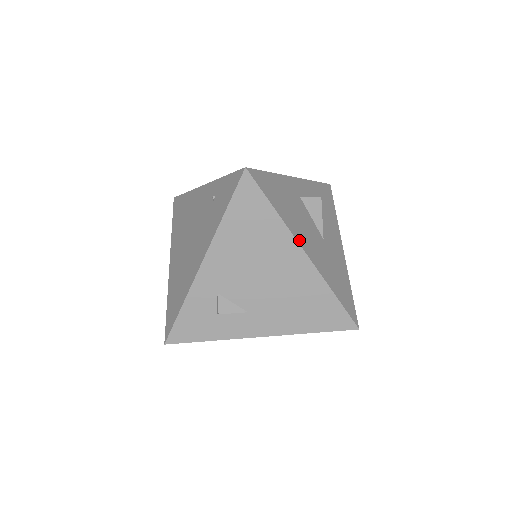
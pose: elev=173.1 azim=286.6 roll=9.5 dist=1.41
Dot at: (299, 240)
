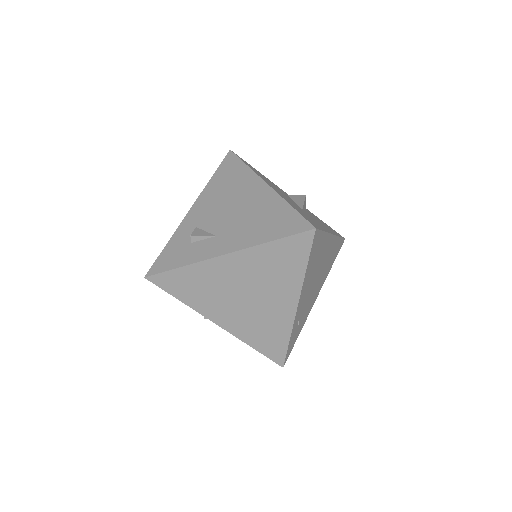
Dot at: (264, 180)
